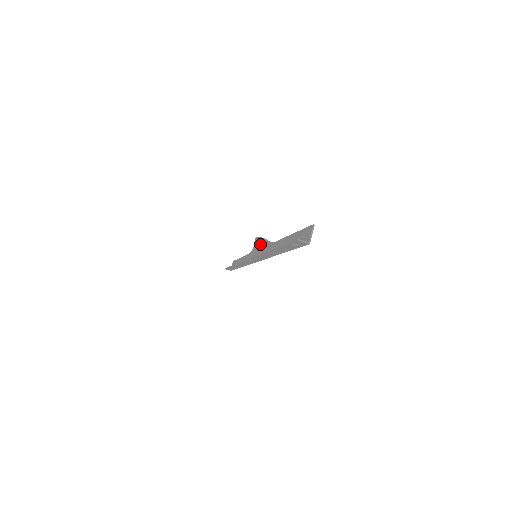
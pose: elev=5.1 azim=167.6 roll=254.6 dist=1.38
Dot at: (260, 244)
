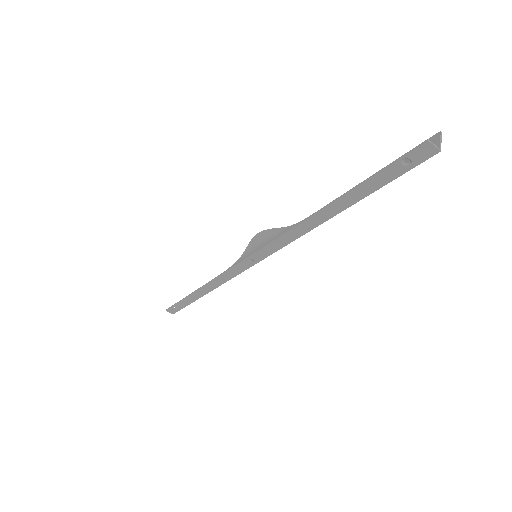
Dot at: (262, 242)
